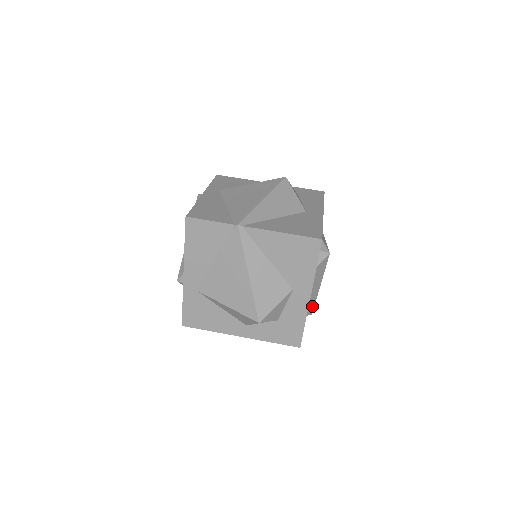
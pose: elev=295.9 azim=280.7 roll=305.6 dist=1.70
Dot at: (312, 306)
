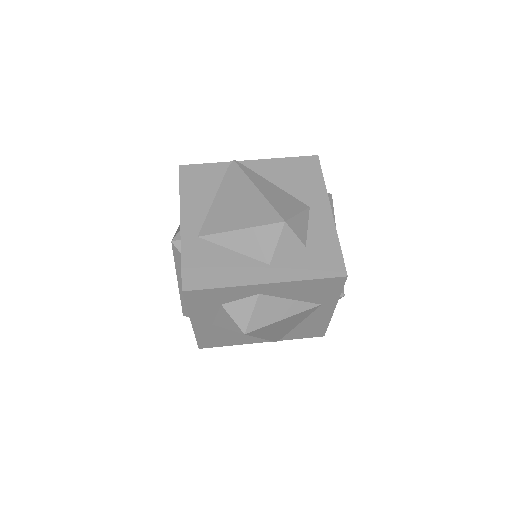
Dot at: occluded
